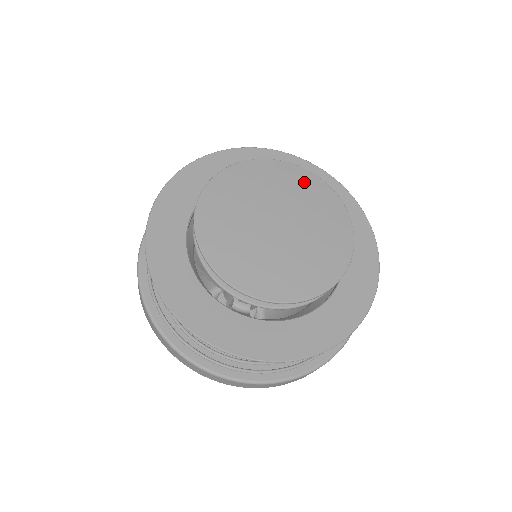
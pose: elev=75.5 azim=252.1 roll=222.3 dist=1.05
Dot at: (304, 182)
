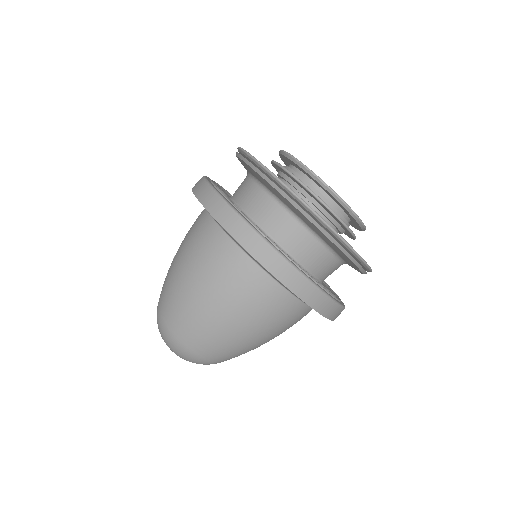
Dot at: occluded
